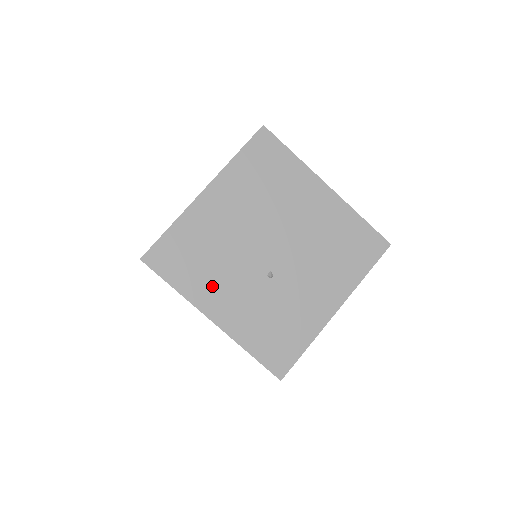
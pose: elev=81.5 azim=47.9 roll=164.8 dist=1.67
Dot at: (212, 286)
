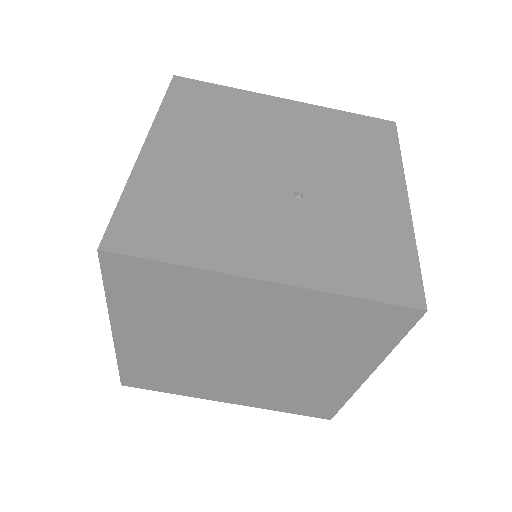
Dot at: (232, 238)
